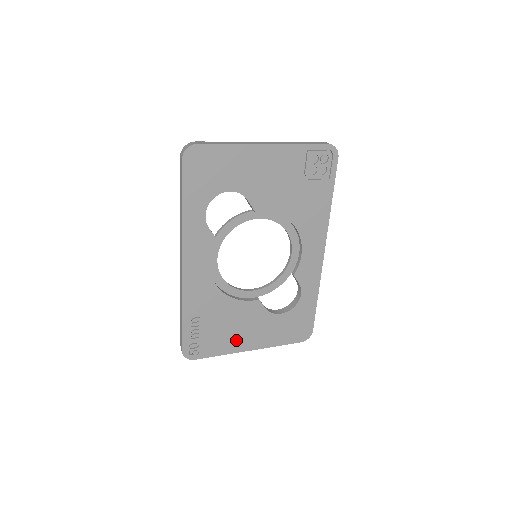
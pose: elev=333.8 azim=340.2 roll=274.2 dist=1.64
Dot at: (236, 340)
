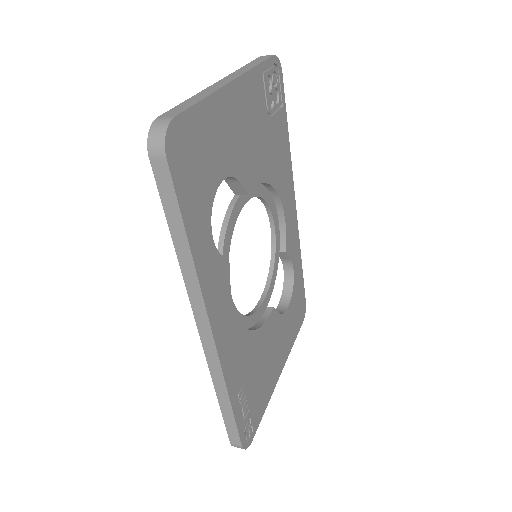
Dot at: (271, 375)
